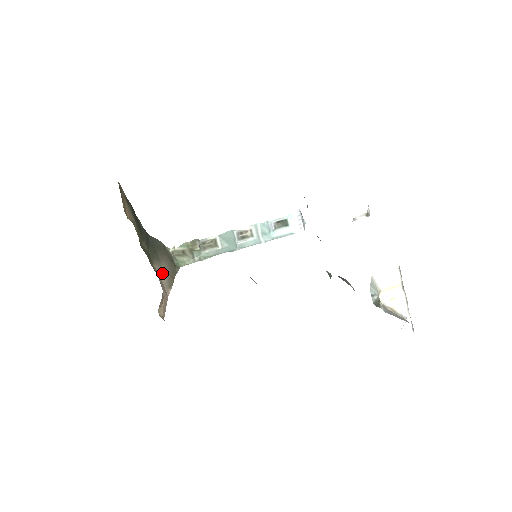
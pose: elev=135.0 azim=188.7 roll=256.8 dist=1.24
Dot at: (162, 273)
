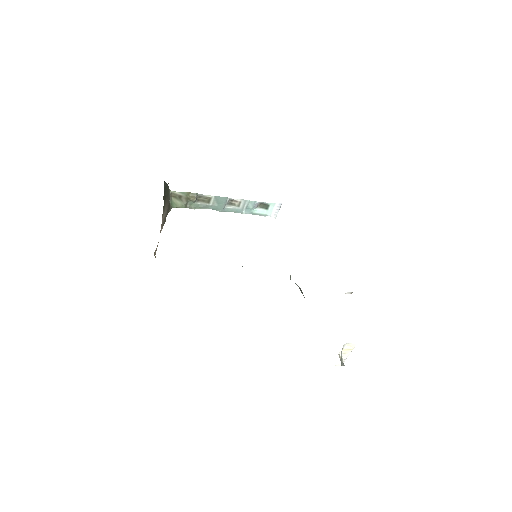
Dot at: (163, 217)
